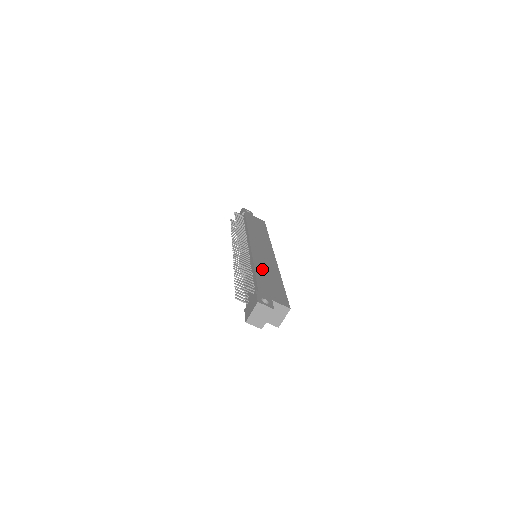
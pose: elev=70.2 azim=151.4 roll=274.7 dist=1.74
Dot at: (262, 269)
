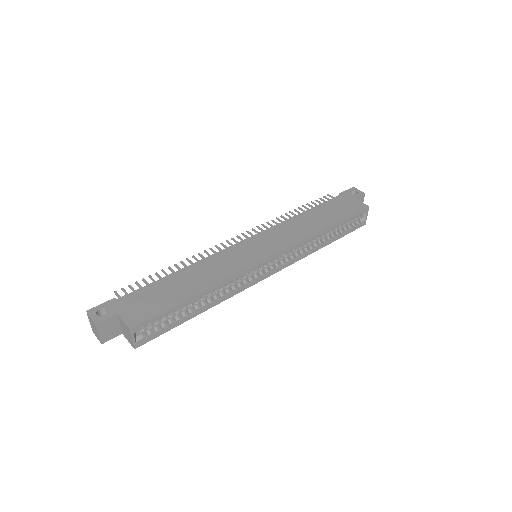
Dot at: (190, 274)
